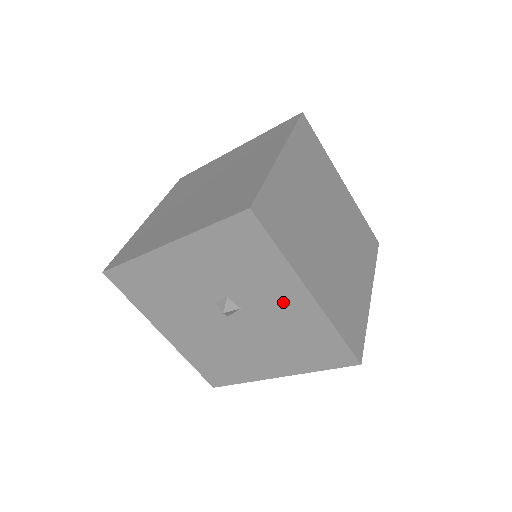
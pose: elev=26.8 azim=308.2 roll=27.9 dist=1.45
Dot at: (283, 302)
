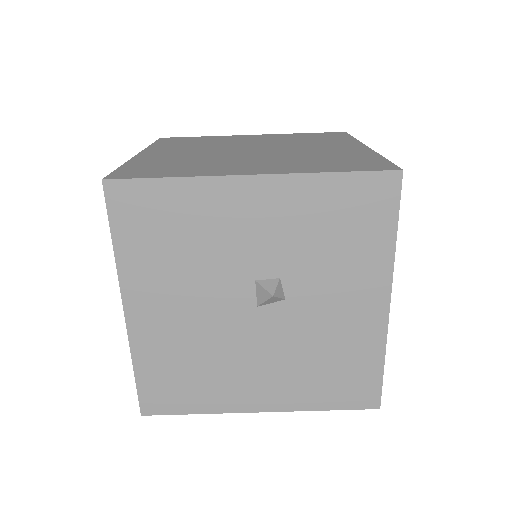
Dot at: (349, 305)
